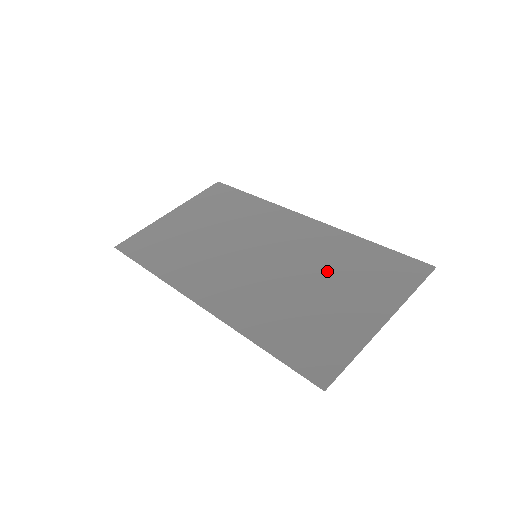
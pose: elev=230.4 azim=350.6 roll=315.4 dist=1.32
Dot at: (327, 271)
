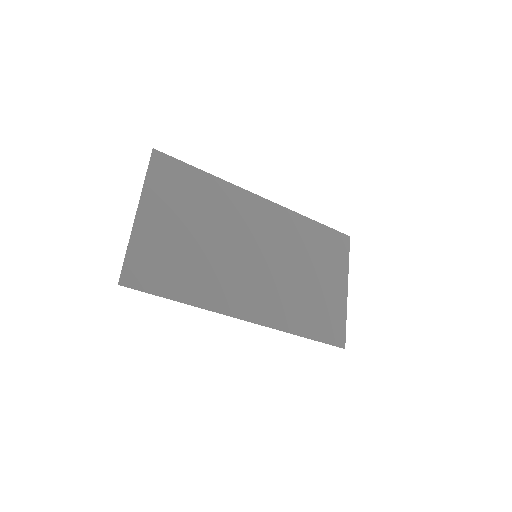
Dot at: (305, 258)
